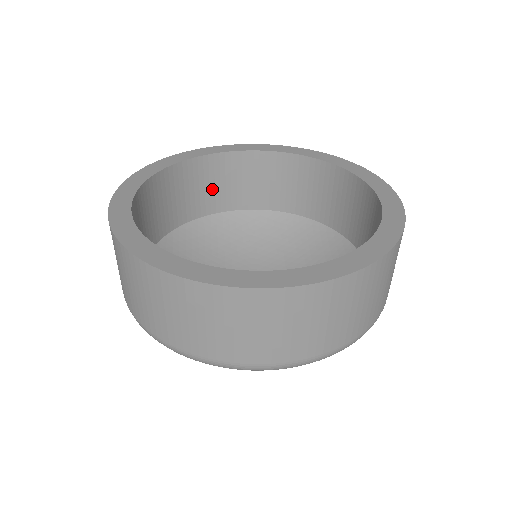
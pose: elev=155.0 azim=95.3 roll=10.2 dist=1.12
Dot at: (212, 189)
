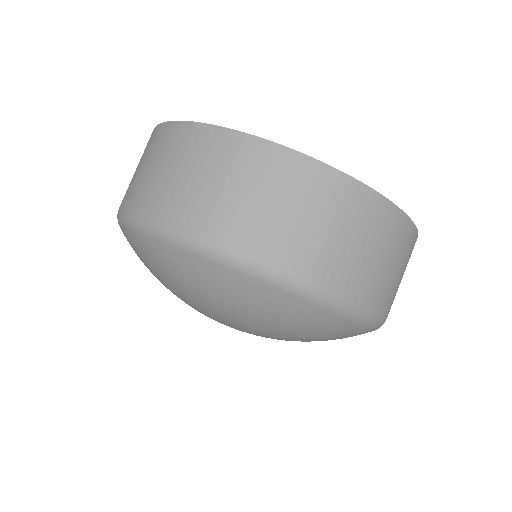
Dot at: occluded
